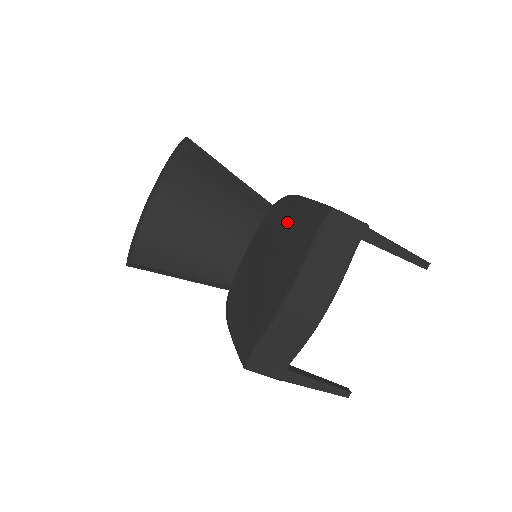
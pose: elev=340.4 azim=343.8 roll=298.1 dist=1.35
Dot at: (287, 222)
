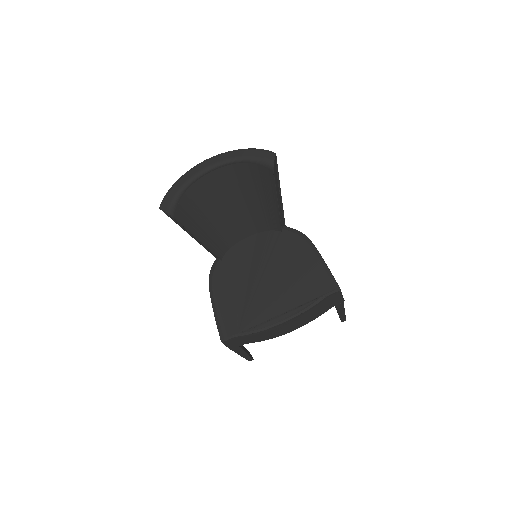
Dot at: (299, 262)
